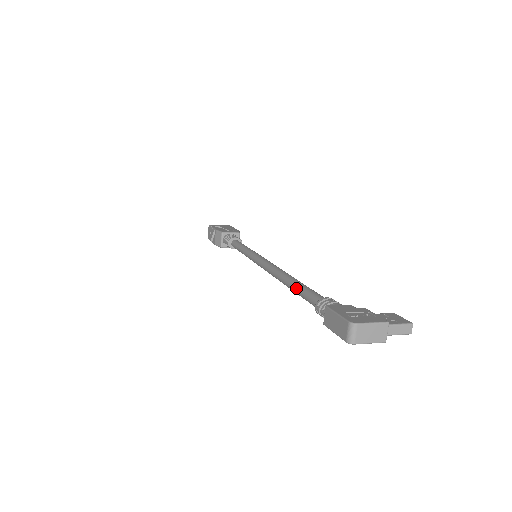
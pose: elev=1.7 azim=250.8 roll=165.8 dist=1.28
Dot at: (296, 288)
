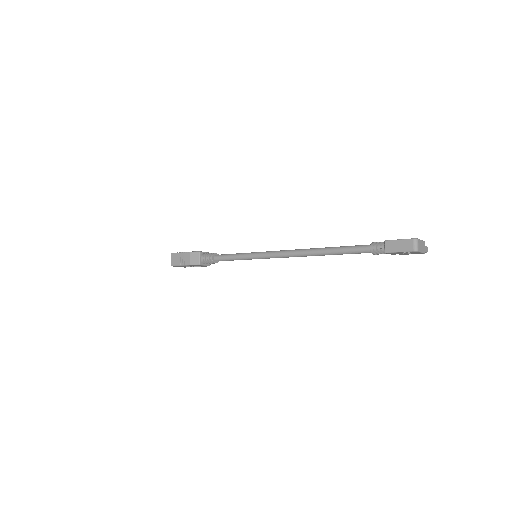
Dot at: (337, 249)
